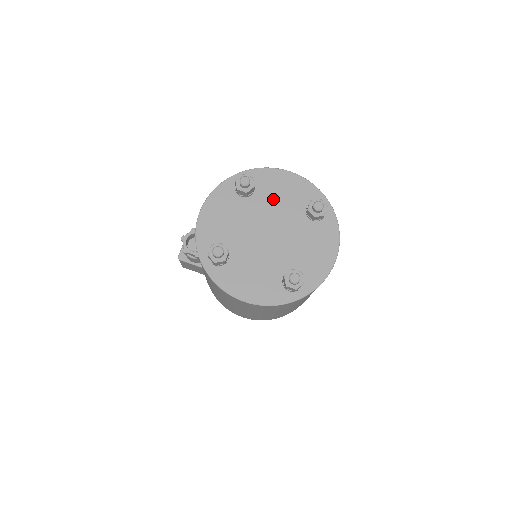
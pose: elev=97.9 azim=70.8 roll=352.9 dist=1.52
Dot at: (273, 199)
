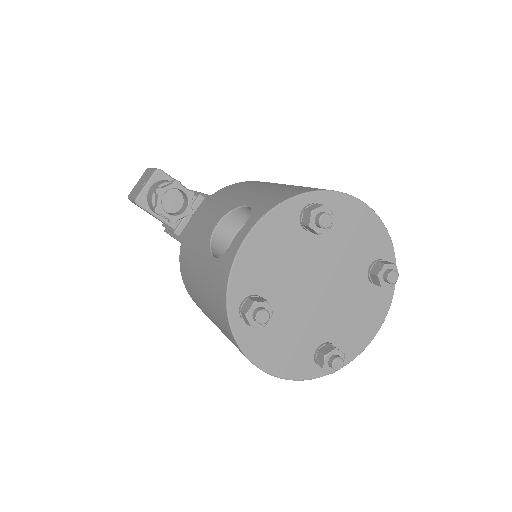
Dot at: (340, 243)
